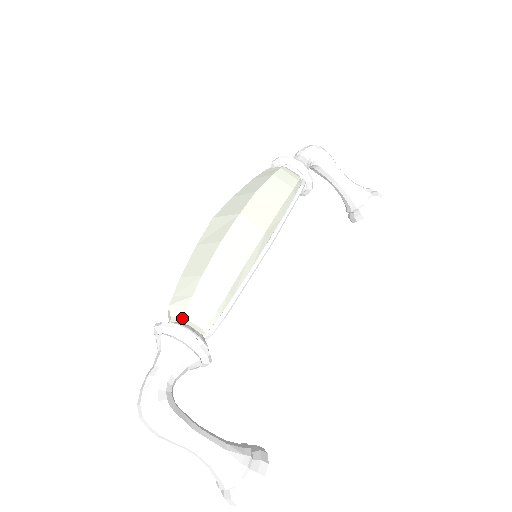
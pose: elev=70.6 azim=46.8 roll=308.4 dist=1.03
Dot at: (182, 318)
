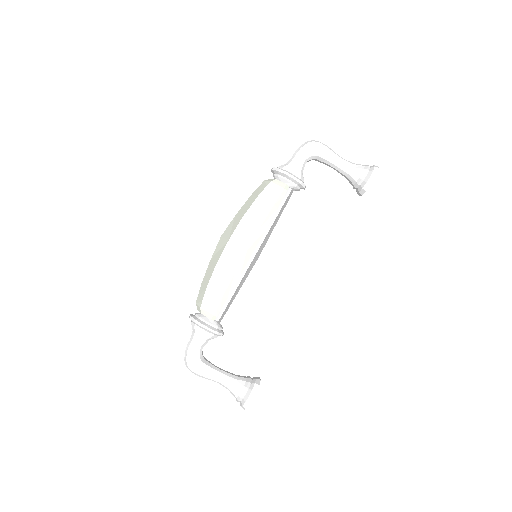
Dot at: (201, 313)
